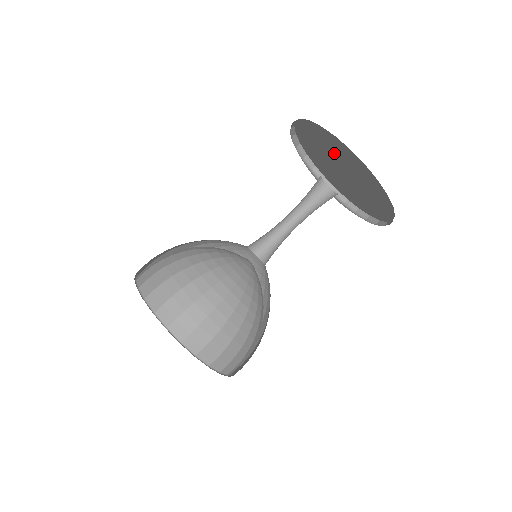
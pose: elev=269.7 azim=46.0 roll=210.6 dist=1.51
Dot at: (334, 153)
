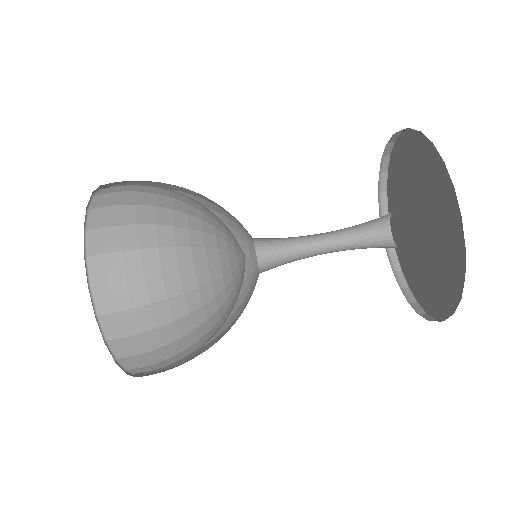
Dot at: (437, 224)
